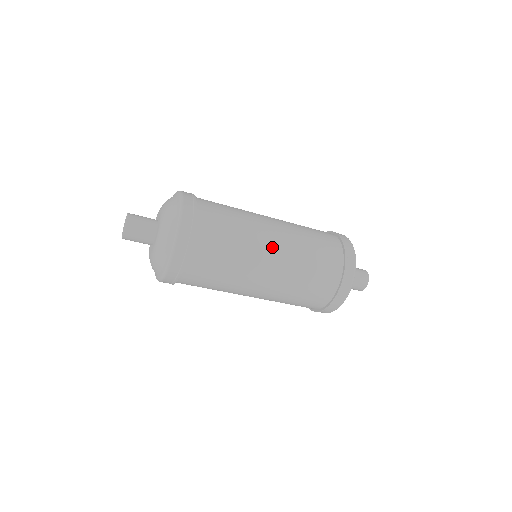
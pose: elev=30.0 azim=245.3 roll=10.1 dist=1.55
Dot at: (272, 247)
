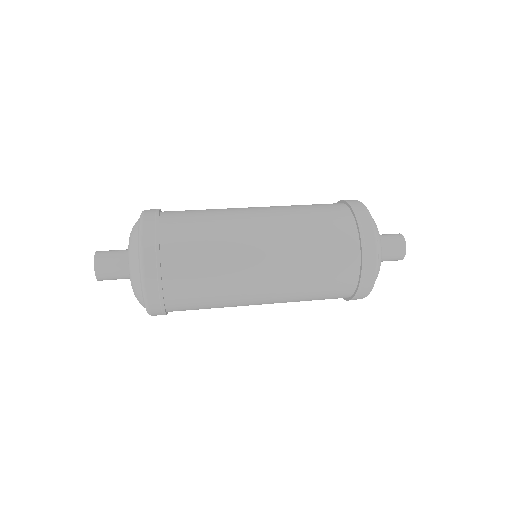
Dot at: (259, 302)
